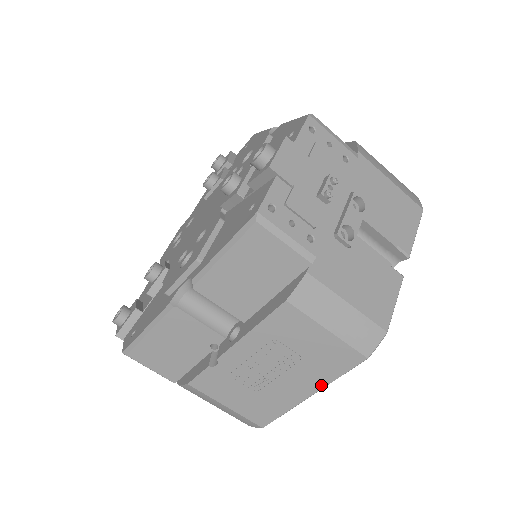
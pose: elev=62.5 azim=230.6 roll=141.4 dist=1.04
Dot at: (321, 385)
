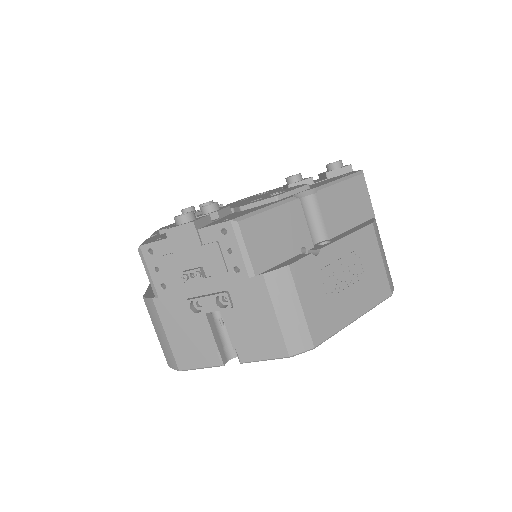
Dot at: (365, 309)
